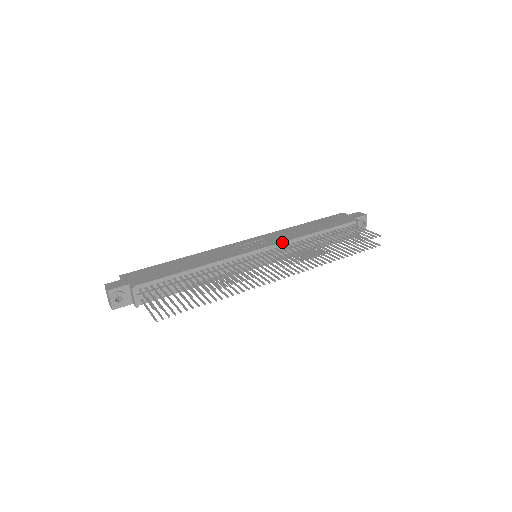
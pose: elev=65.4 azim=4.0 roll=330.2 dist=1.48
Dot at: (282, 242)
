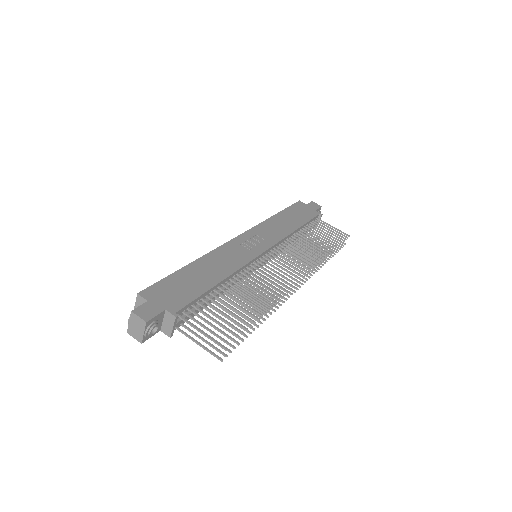
Dot at: (279, 241)
